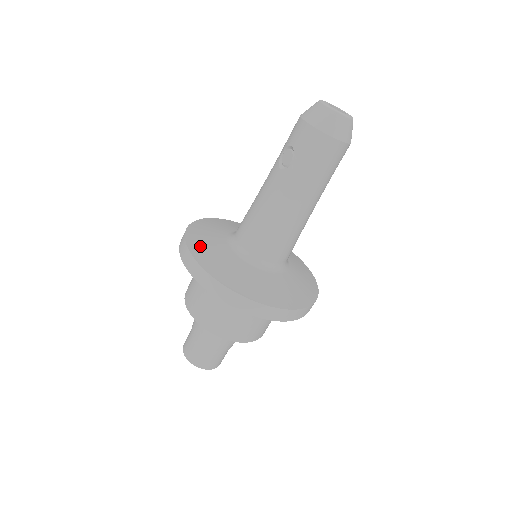
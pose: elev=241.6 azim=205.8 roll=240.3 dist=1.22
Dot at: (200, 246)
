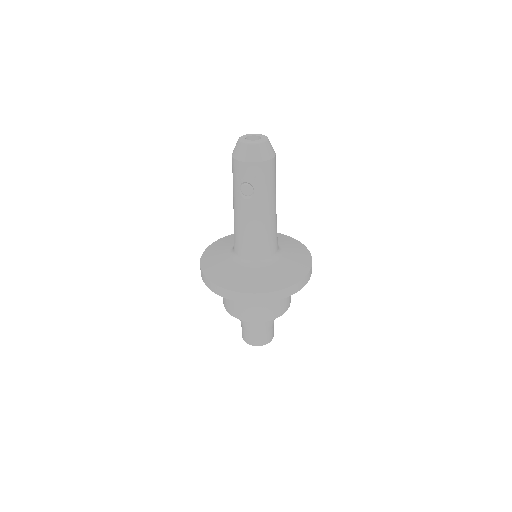
Dot at: (232, 282)
